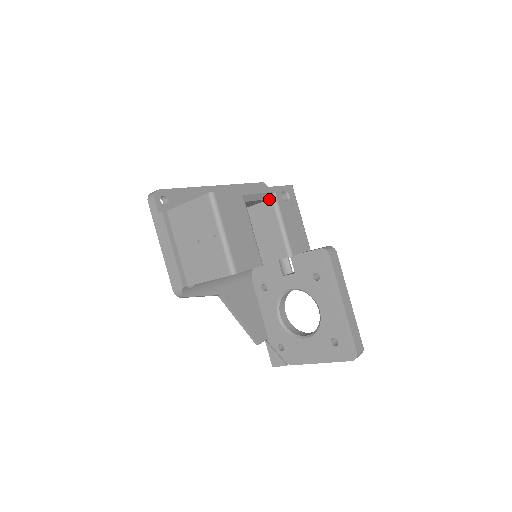
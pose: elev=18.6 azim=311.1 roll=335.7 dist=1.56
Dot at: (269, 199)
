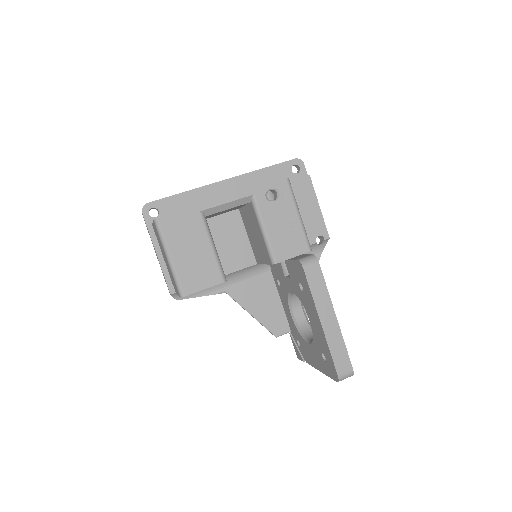
Dot at: (250, 202)
